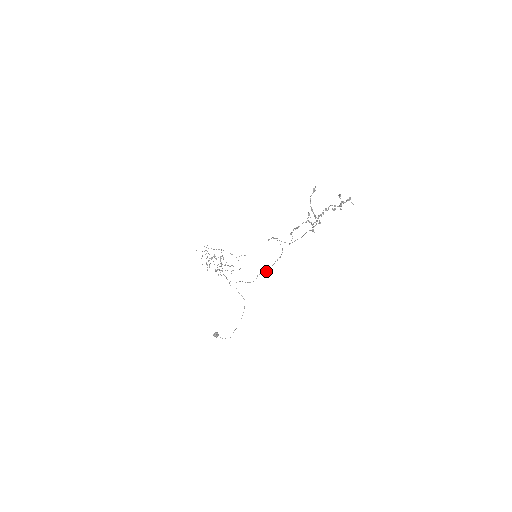
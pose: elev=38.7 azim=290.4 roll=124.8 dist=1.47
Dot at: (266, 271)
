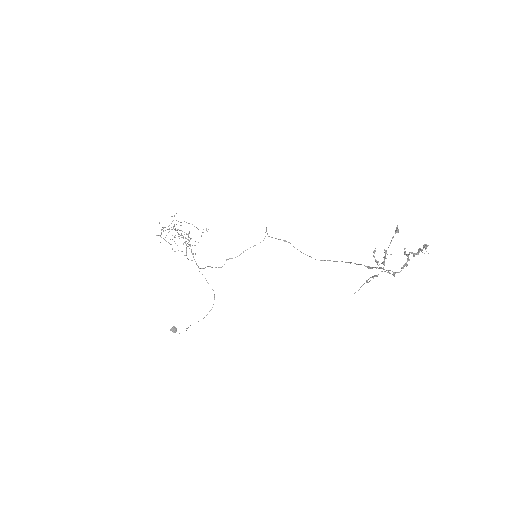
Dot at: (237, 256)
